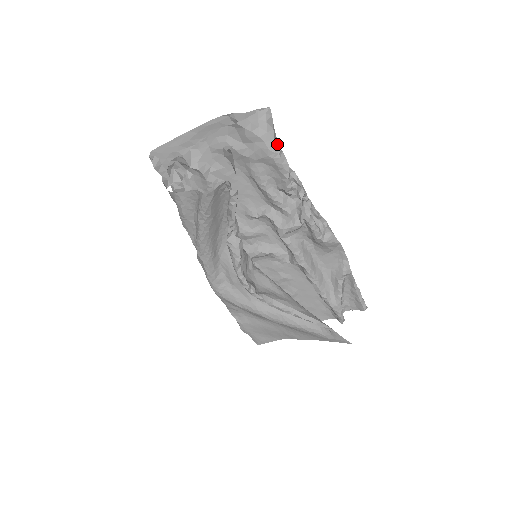
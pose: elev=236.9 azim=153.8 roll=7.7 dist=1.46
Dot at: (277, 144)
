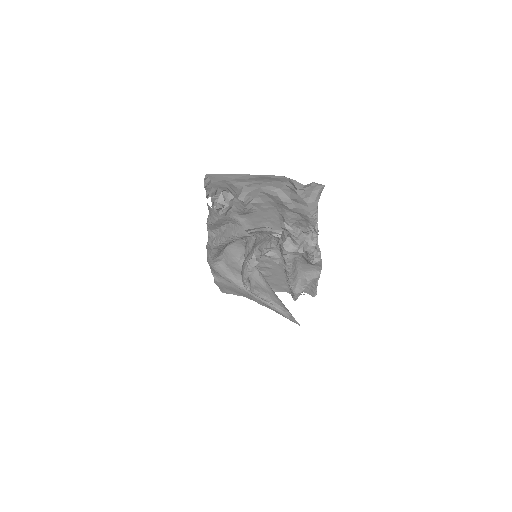
Dot at: (317, 210)
